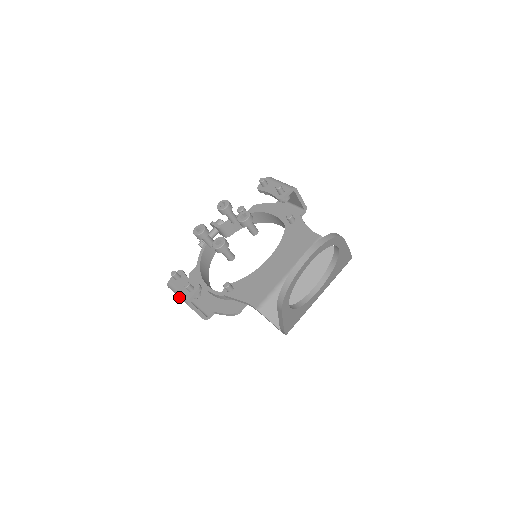
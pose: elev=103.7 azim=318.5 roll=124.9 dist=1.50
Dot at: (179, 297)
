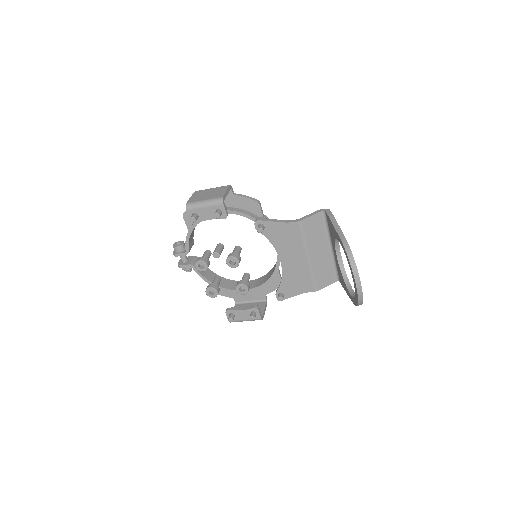
Dot at: occluded
